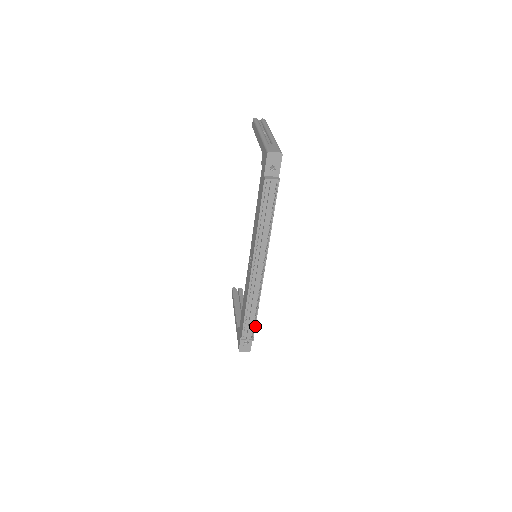
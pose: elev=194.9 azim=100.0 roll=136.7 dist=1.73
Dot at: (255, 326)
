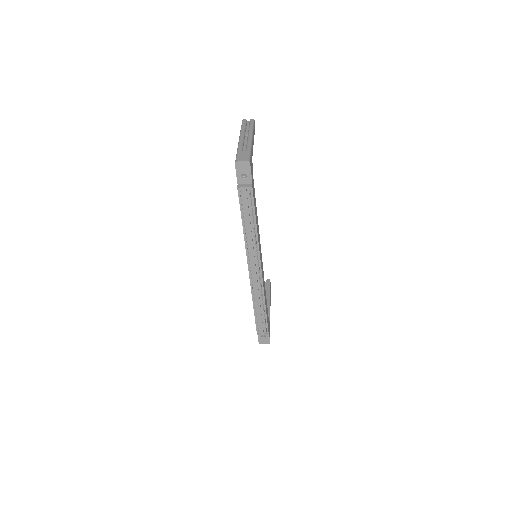
Dot at: (267, 321)
